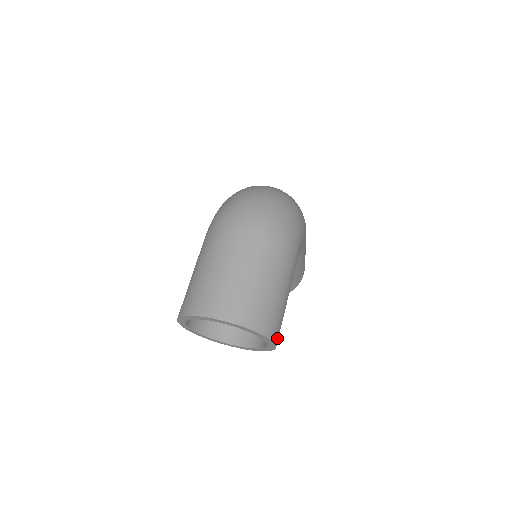
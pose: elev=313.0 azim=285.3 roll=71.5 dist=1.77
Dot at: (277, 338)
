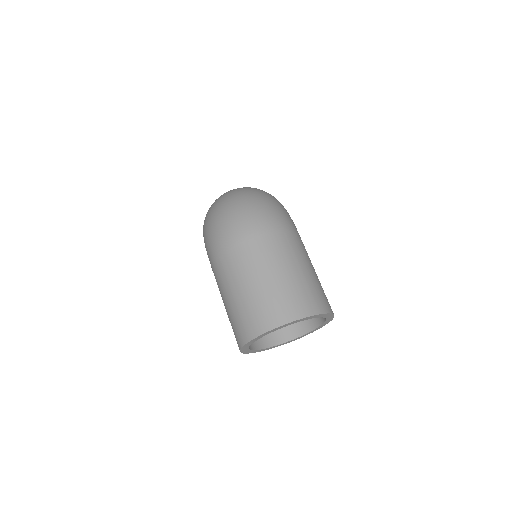
Dot at: occluded
